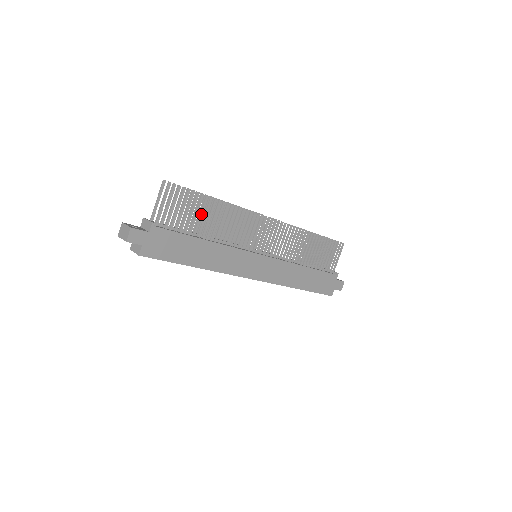
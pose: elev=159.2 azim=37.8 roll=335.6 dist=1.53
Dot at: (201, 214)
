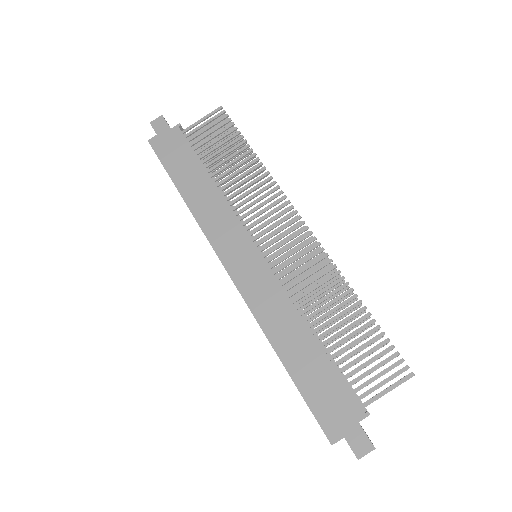
Dot at: (227, 152)
